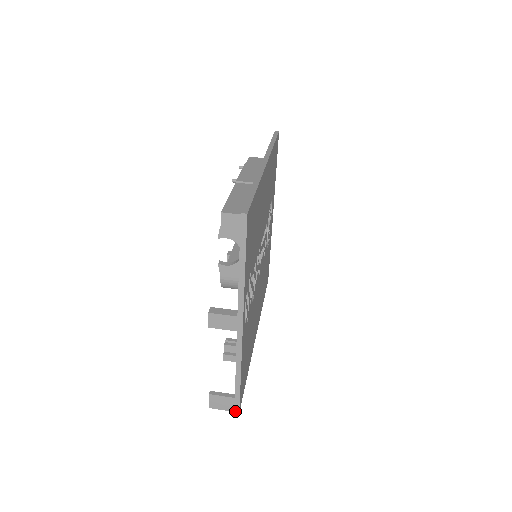
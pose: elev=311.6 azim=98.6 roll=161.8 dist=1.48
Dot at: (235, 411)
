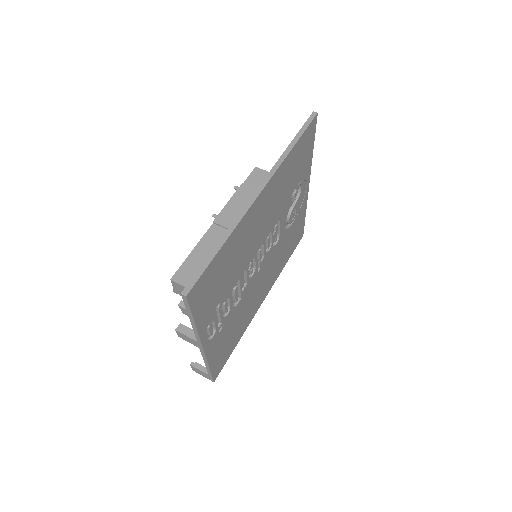
Dot at: (211, 380)
